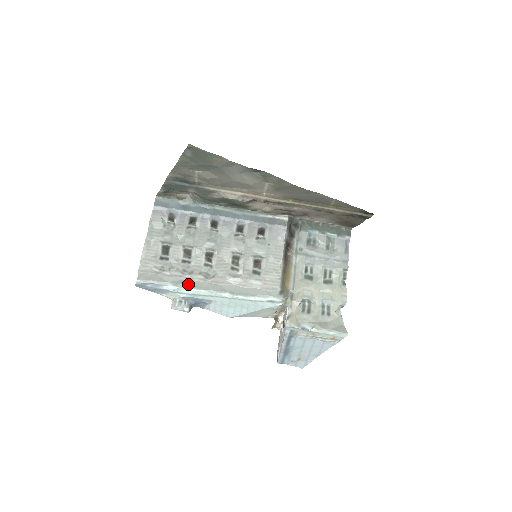
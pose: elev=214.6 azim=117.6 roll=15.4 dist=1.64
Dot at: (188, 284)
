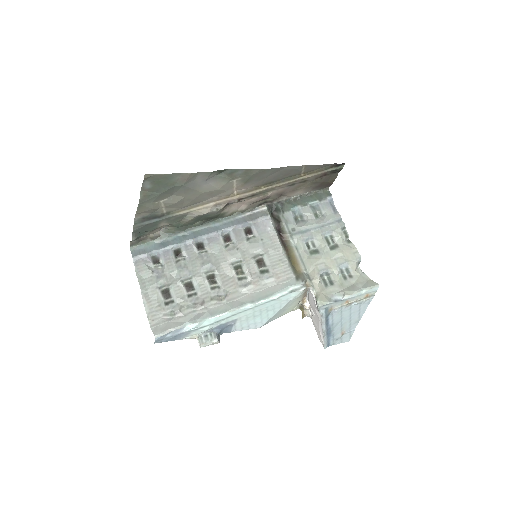
Dot at: (206, 315)
